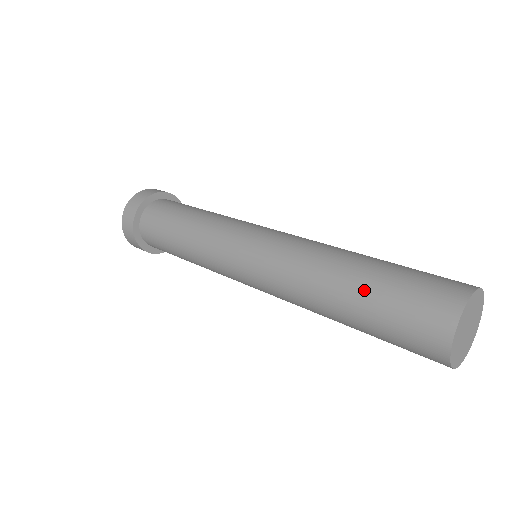
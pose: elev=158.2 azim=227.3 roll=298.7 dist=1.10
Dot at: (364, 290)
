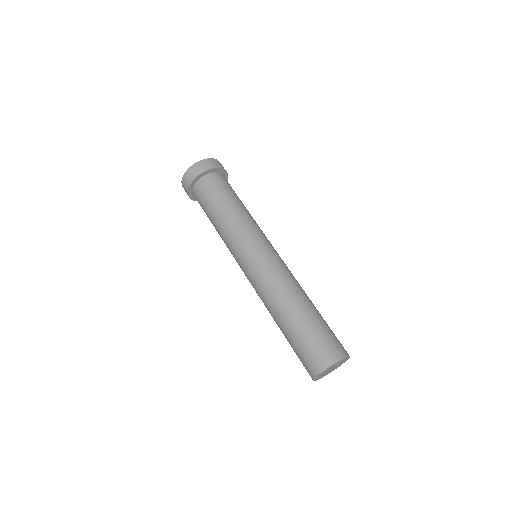
Dot at: (303, 322)
